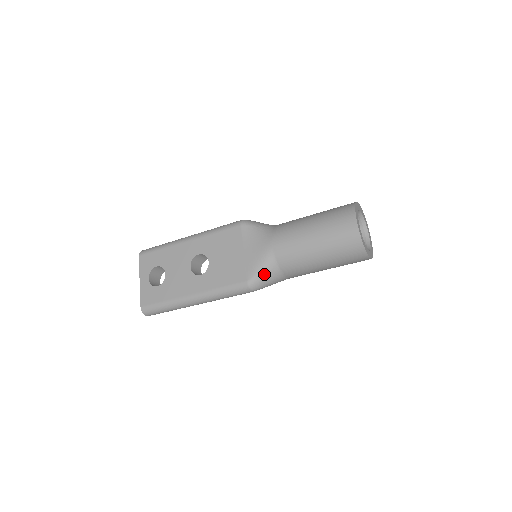
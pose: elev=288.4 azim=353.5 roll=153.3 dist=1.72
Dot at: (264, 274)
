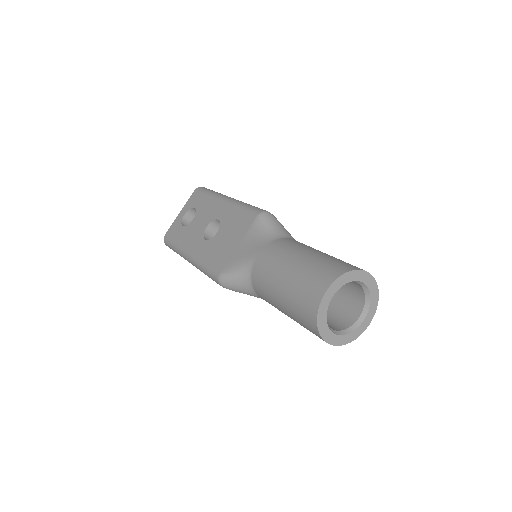
Dot at: (236, 278)
